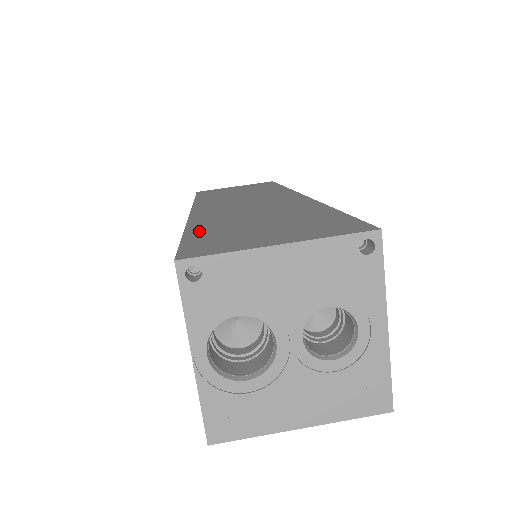
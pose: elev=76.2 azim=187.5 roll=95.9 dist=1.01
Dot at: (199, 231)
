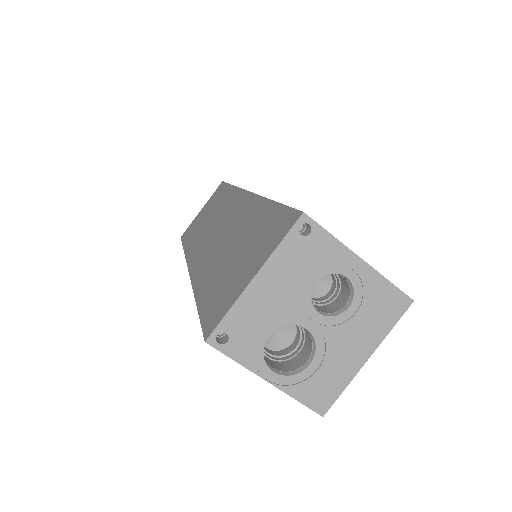
Dot at: (204, 295)
